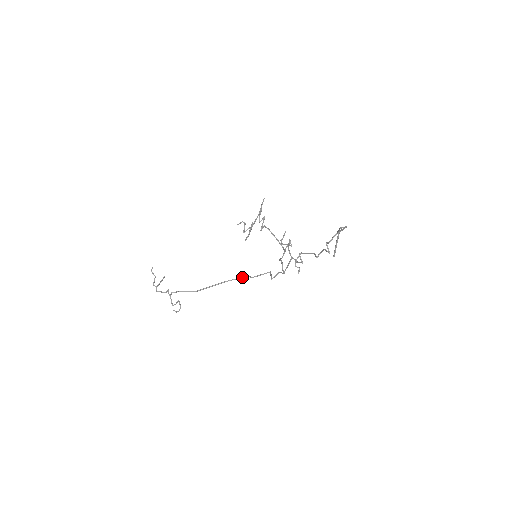
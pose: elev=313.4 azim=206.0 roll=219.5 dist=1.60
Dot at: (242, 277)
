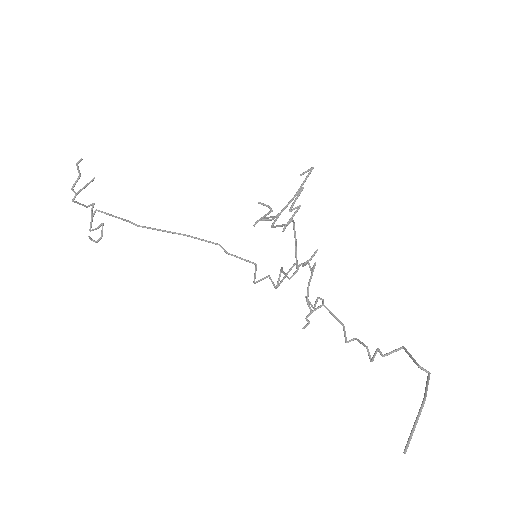
Dot at: (212, 243)
